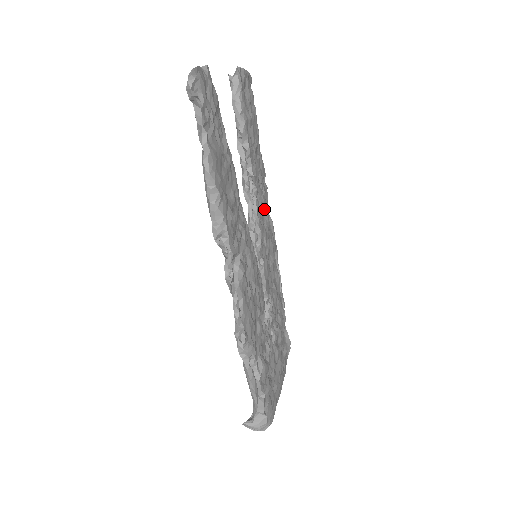
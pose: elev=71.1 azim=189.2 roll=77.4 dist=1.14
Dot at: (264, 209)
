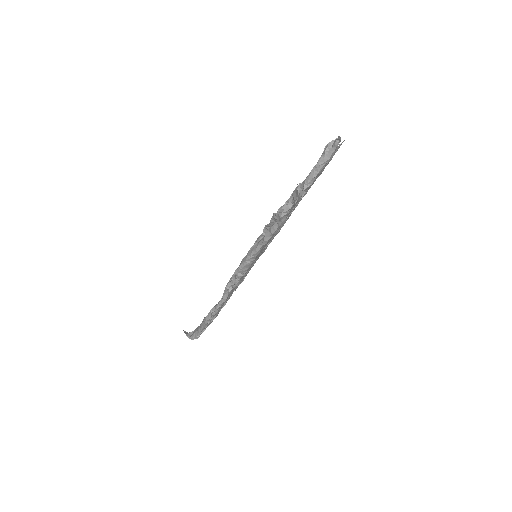
Dot at: occluded
